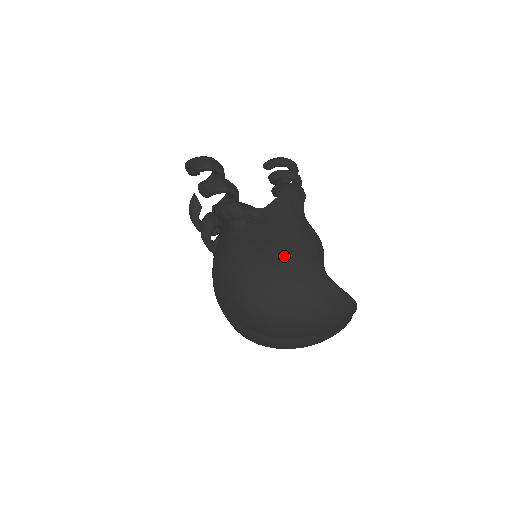
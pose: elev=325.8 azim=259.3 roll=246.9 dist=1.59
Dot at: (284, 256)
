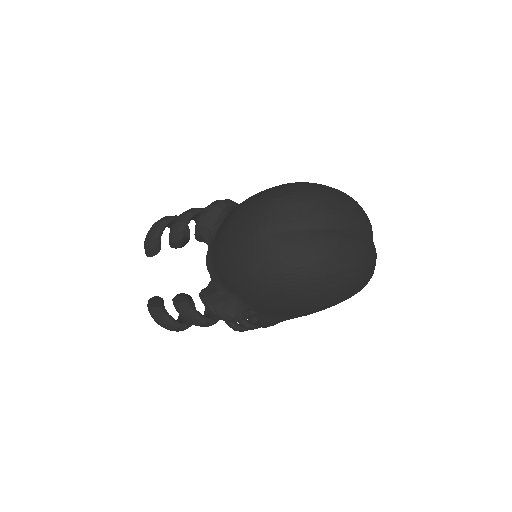
Dot at: occluded
